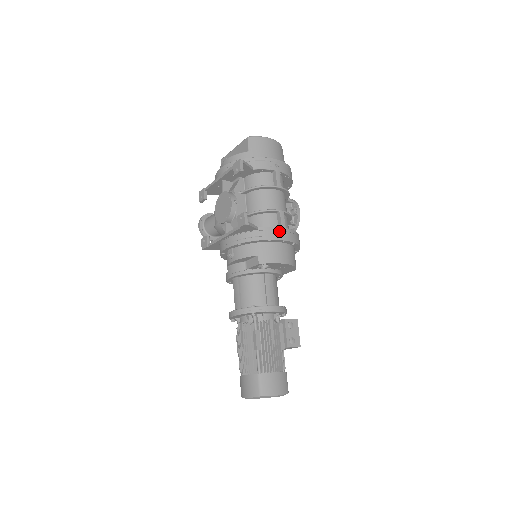
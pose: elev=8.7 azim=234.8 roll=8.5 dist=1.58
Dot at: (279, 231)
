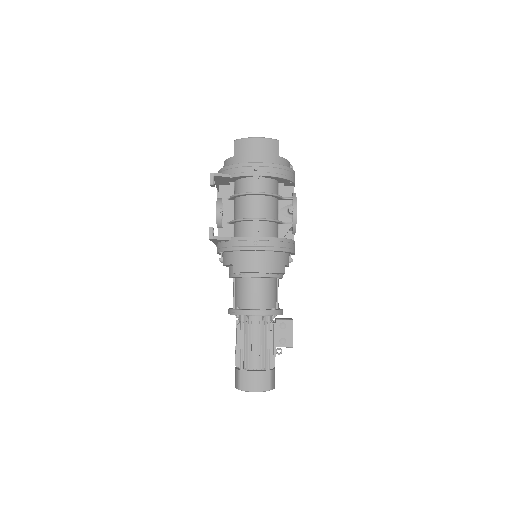
Dot at: (249, 241)
